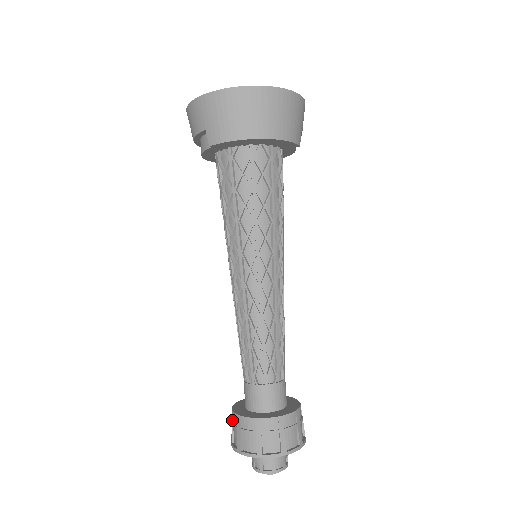
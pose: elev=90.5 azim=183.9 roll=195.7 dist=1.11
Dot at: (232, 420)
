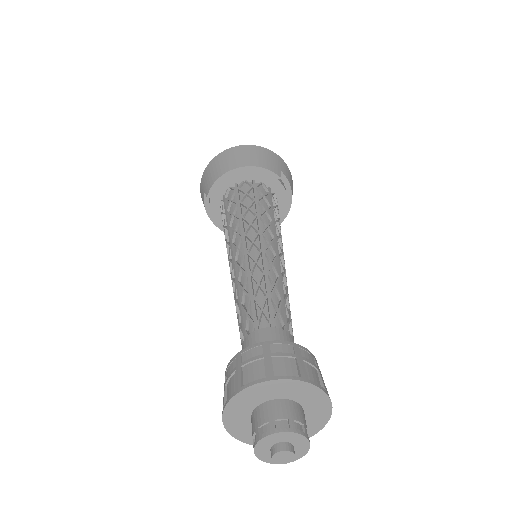
Dot at: occluded
